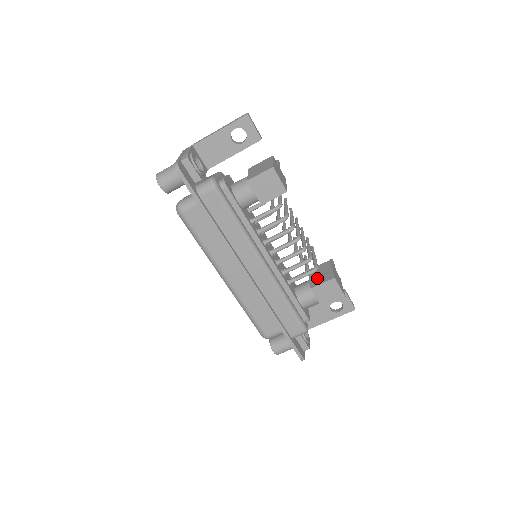
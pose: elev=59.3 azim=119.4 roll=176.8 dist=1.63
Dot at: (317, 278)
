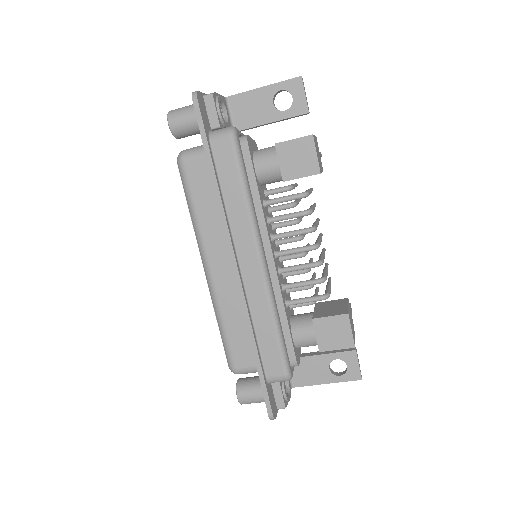
Dot at: (325, 311)
